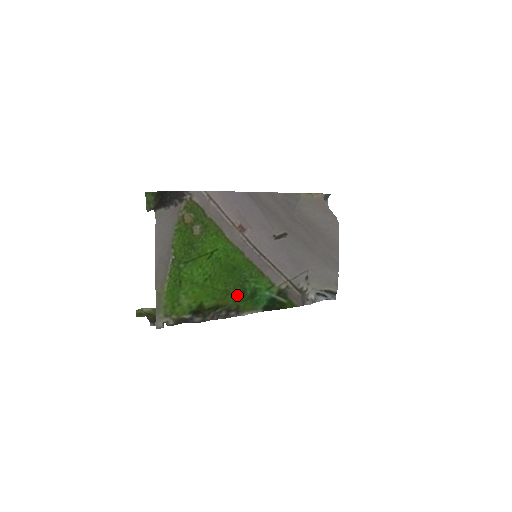
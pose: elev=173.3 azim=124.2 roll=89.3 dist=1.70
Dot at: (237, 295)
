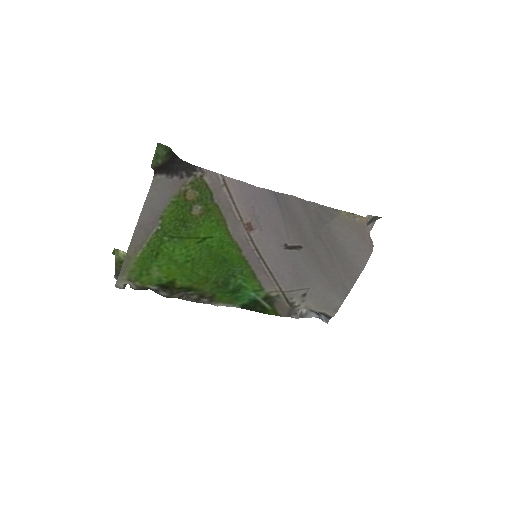
Dot at: (217, 285)
